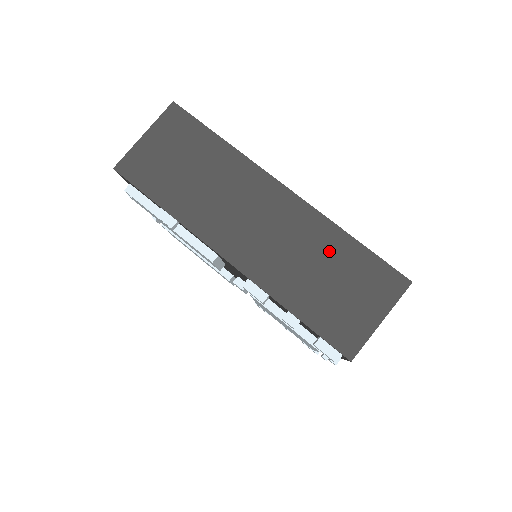
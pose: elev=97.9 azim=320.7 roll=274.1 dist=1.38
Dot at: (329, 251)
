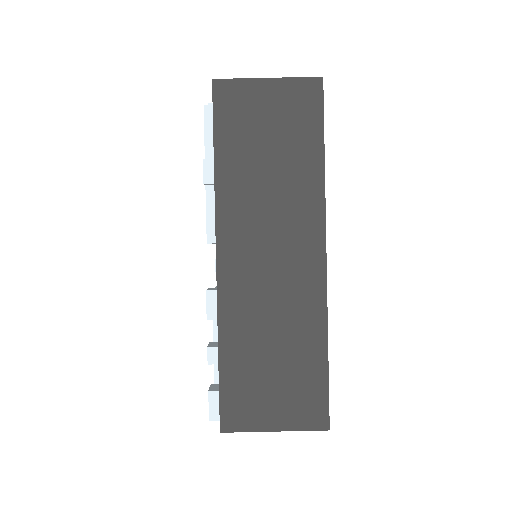
Dot at: (299, 340)
